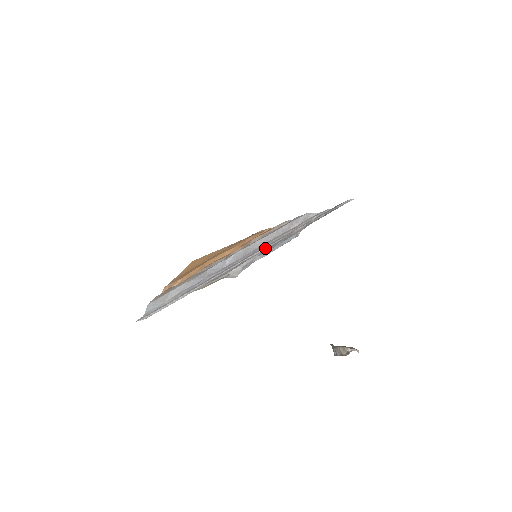
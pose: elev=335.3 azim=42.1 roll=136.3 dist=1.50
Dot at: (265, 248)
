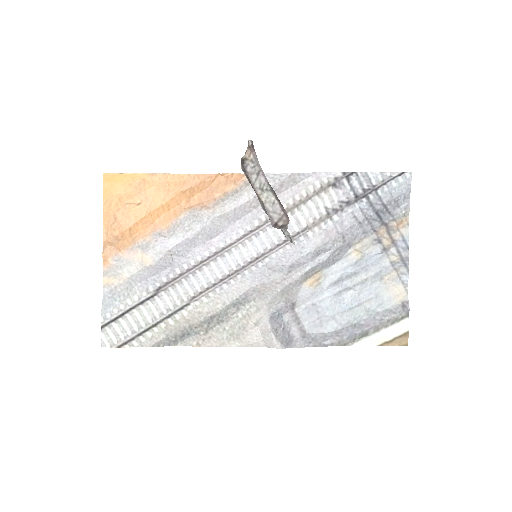
Dot at: (270, 248)
